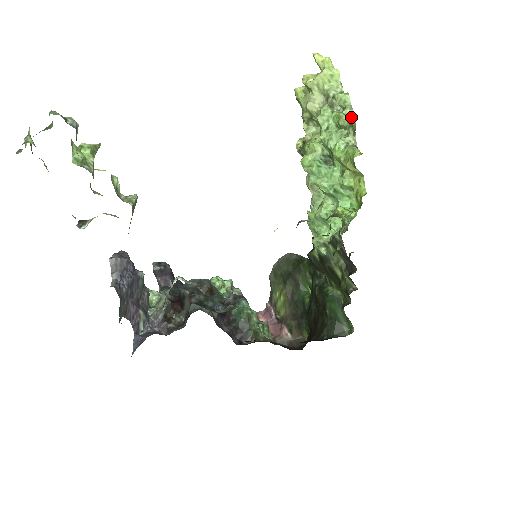
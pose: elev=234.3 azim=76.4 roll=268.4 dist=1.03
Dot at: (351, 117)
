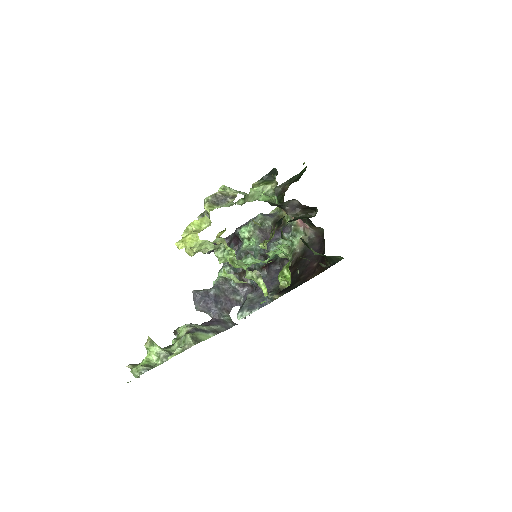
Dot at: occluded
